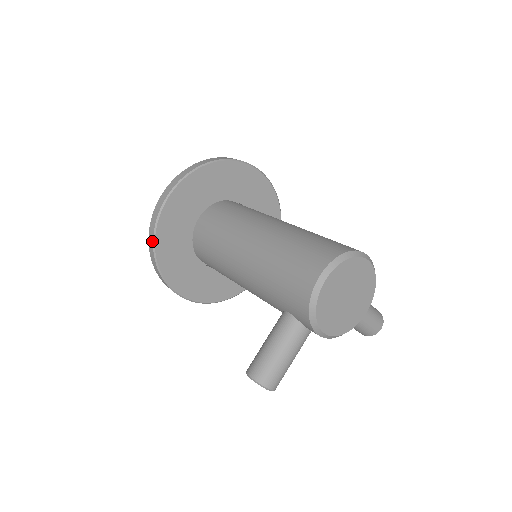
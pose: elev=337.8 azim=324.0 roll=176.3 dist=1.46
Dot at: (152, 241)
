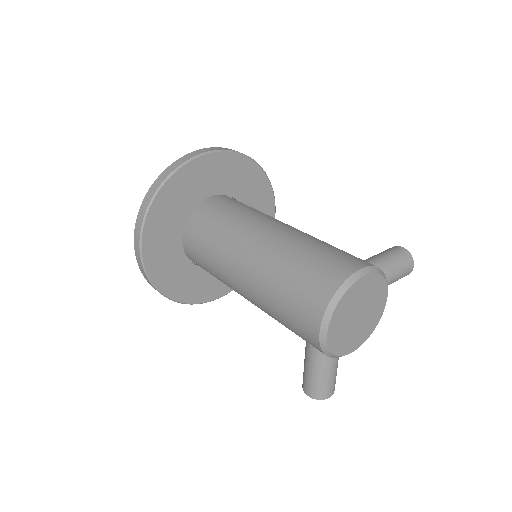
Dot at: occluded
